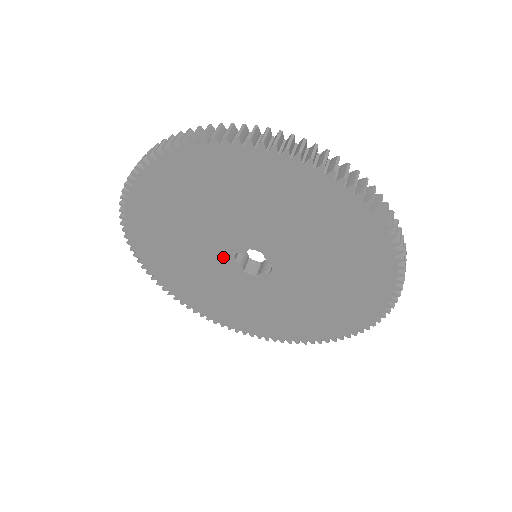
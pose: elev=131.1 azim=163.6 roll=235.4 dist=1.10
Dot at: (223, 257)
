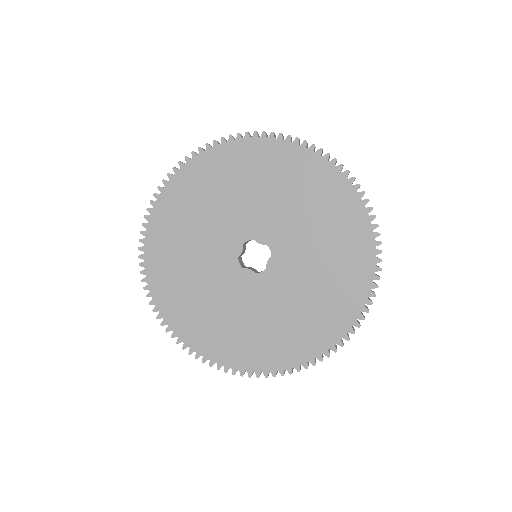
Dot at: (233, 273)
